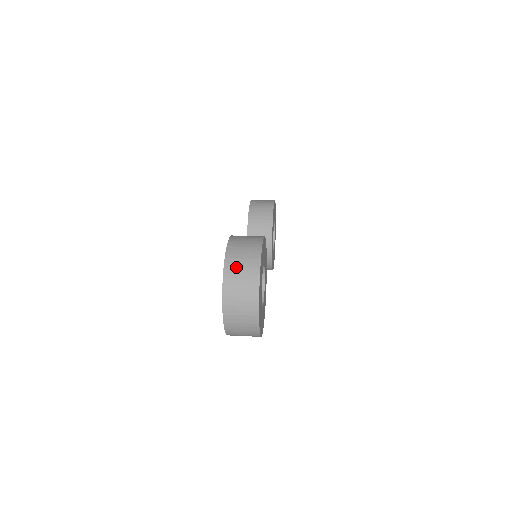
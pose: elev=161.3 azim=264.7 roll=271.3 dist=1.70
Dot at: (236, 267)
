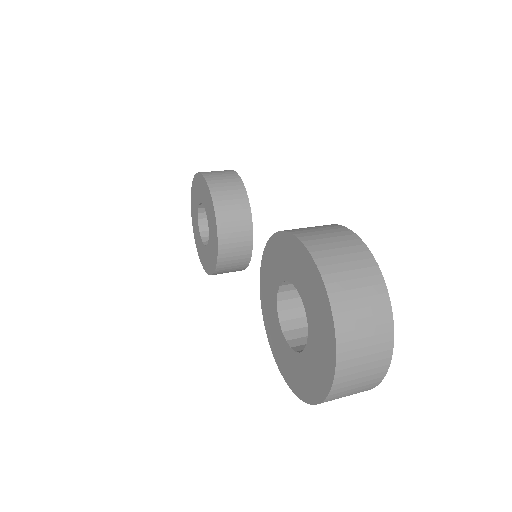
Dot at: (347, 288)
